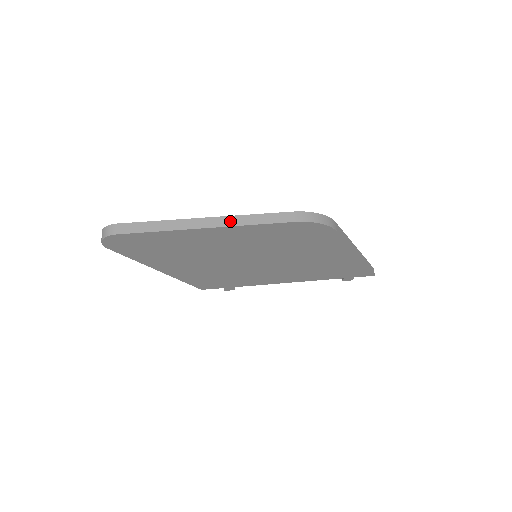
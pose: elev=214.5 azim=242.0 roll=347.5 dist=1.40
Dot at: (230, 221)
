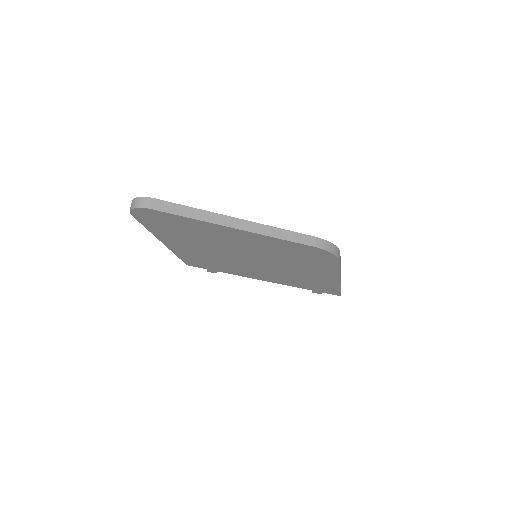
Dot at: (258, 228)
